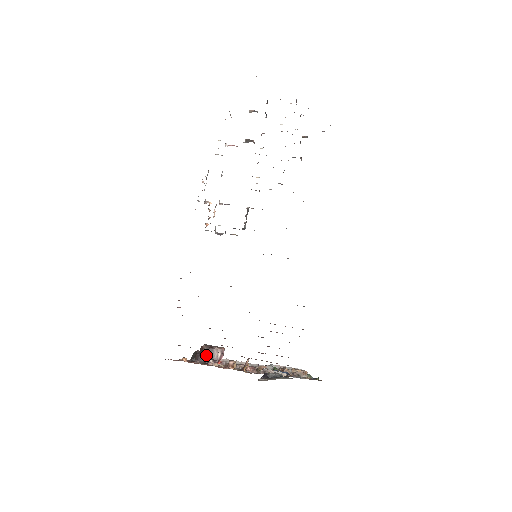
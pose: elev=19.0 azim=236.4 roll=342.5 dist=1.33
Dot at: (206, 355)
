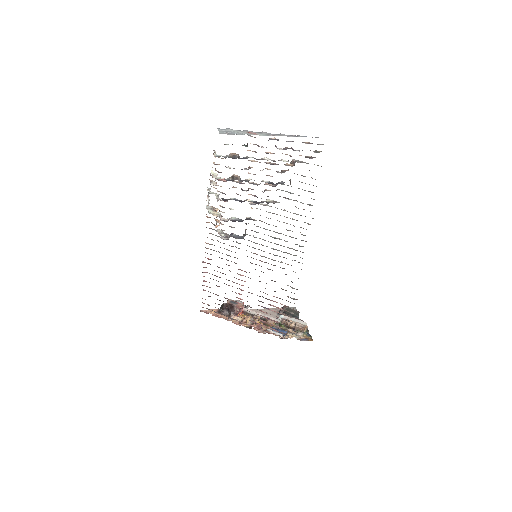
Dot at: (229, 309)
